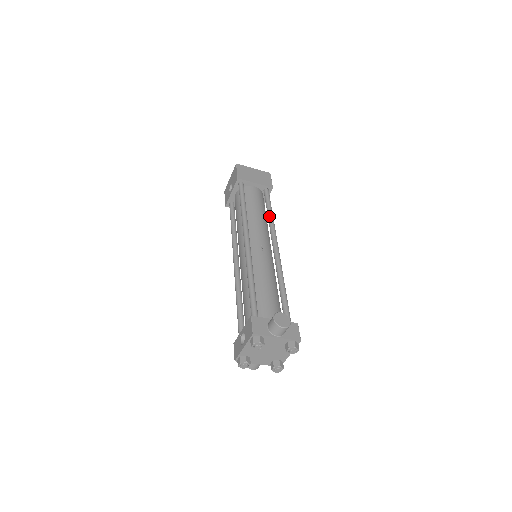
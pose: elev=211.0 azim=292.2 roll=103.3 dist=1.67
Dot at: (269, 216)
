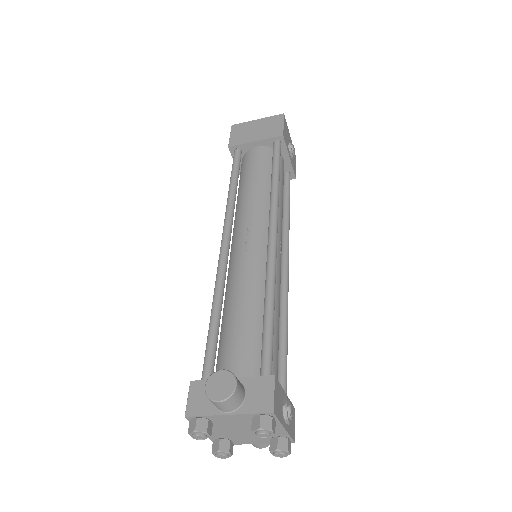
Dot at: occluded
